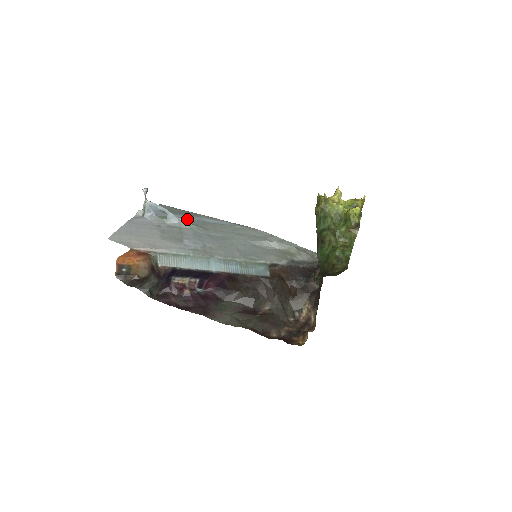
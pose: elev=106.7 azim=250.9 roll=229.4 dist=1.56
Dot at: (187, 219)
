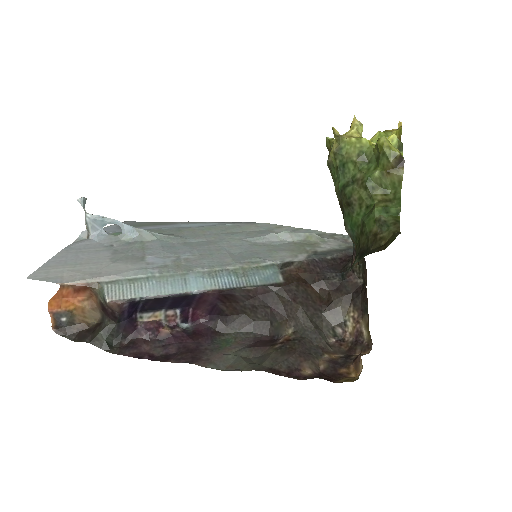
Dot at: (153, 229)
